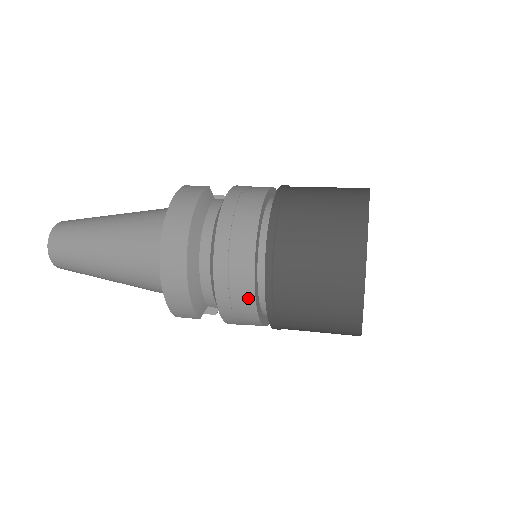
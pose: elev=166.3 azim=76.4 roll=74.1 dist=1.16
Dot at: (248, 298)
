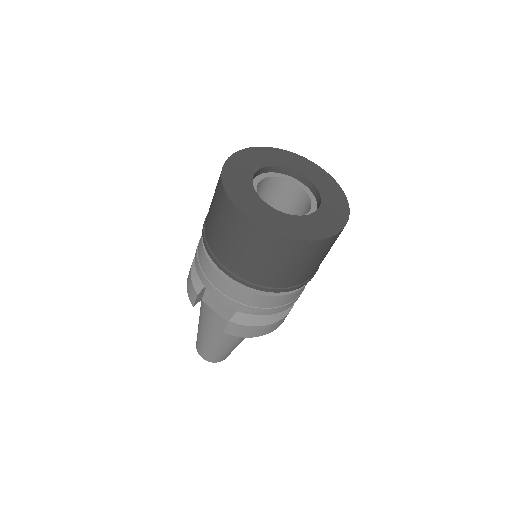
Dot at: (201, 238)
